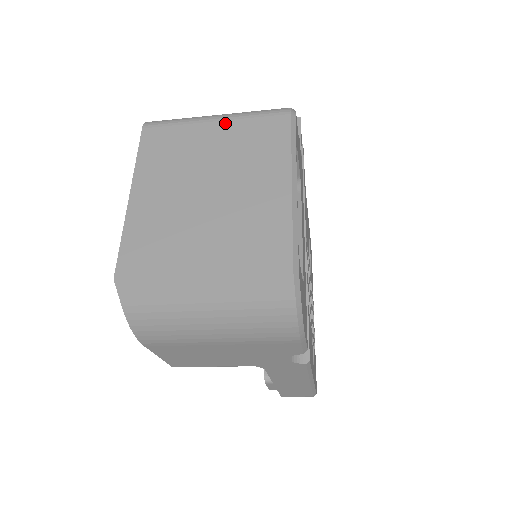
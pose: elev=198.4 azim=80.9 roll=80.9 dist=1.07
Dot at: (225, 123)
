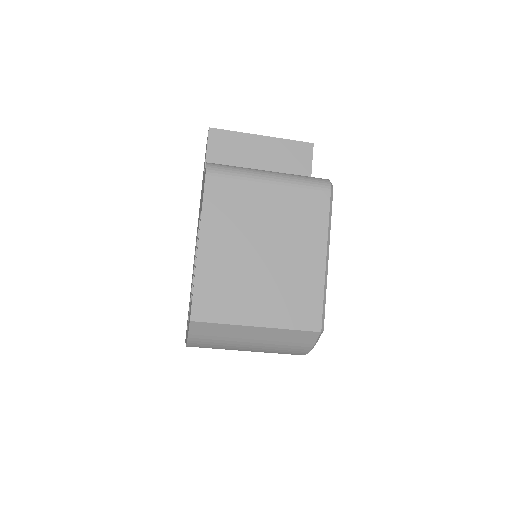
Dot at: (278, 188)
